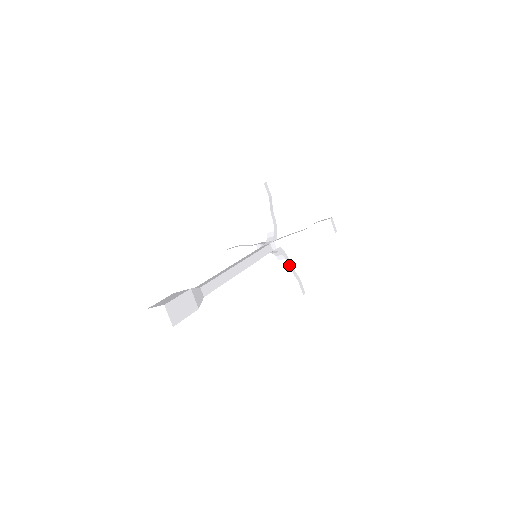
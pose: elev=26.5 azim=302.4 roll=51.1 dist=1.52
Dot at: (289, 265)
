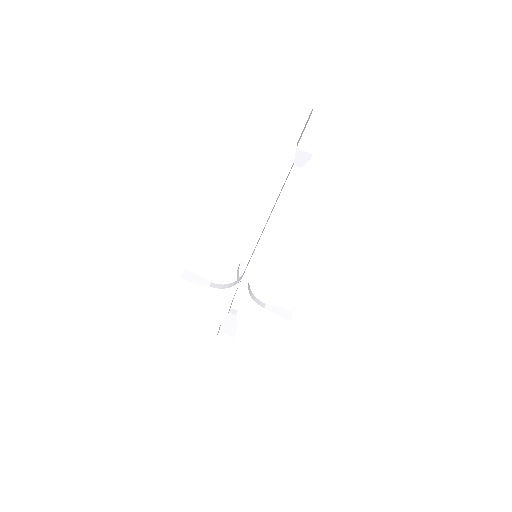
Dot at: occluded
